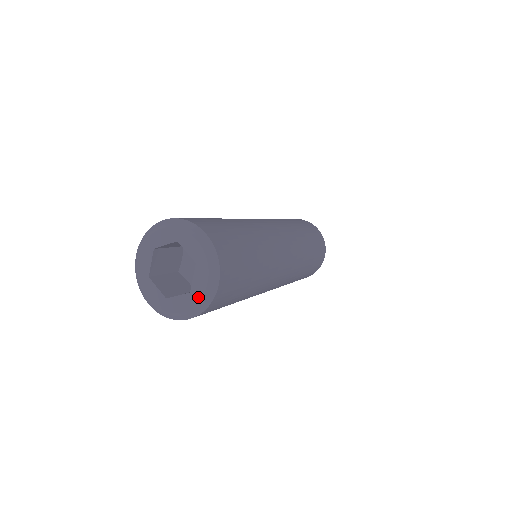
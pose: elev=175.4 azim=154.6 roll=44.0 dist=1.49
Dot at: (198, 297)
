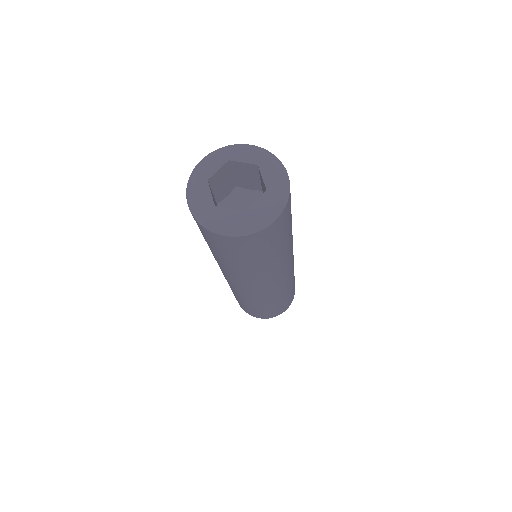
Dot at: (251, 219)
